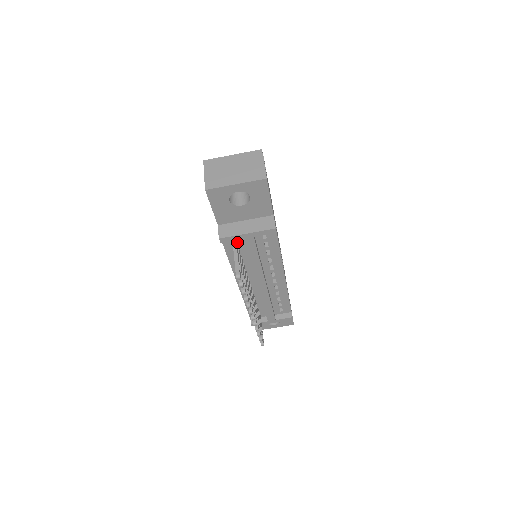
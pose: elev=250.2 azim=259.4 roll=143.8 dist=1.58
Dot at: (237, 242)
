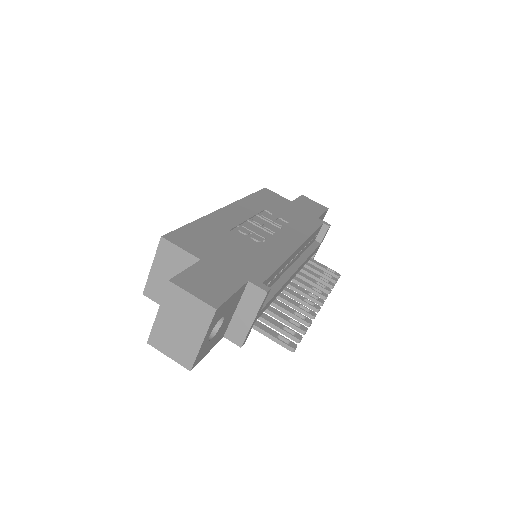
Dot at: occluded
